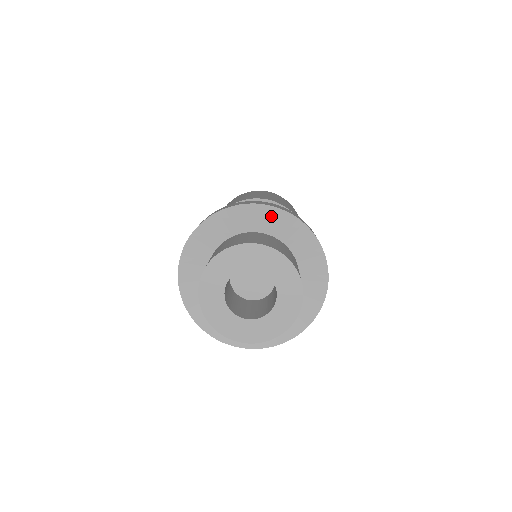
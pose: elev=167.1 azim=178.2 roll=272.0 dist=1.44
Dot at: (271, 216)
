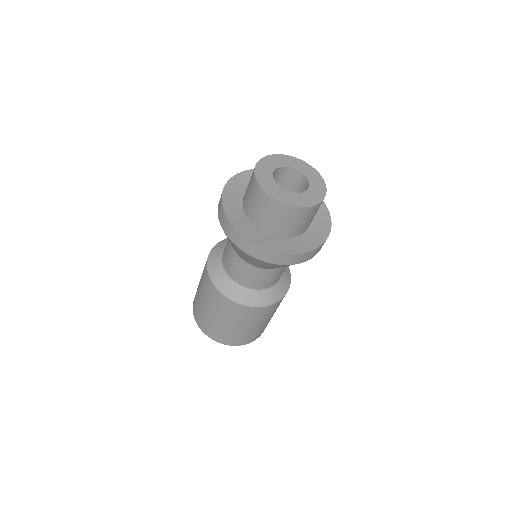
Dot at: occluded
